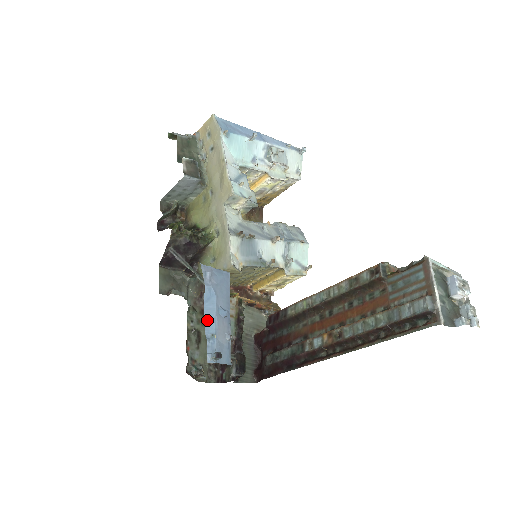
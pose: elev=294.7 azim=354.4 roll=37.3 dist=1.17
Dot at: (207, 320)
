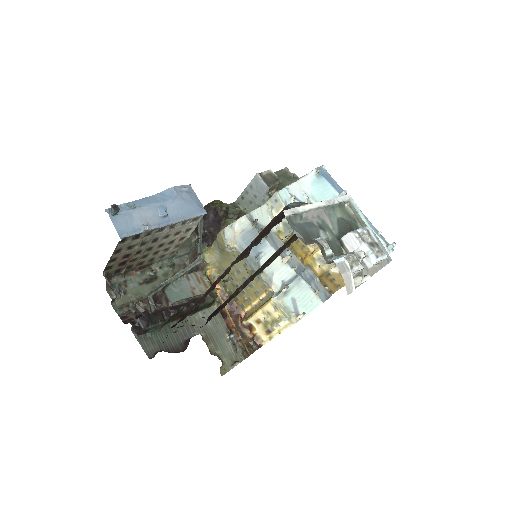
Dot at: (144, 200)
